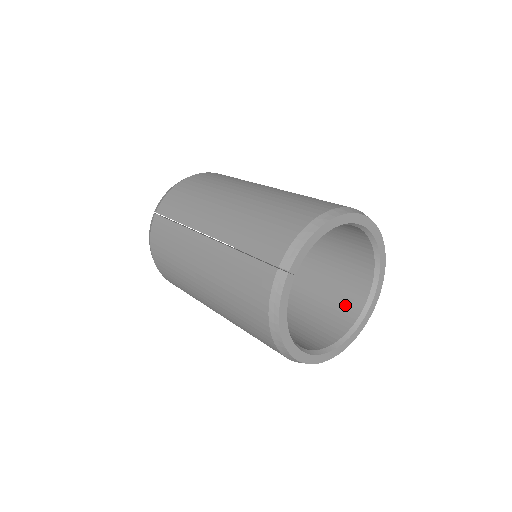
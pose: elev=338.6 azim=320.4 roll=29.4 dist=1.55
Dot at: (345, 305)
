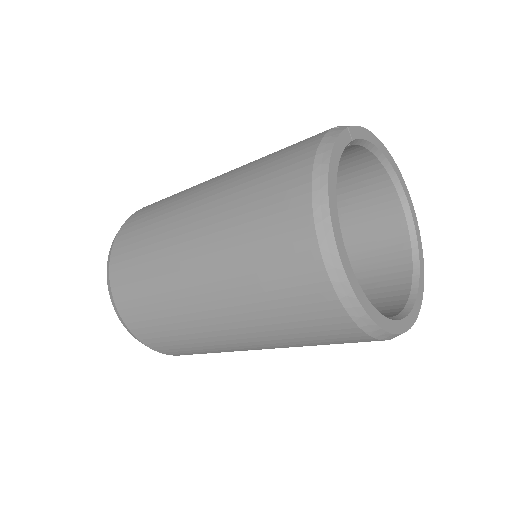
Dot at: occluded
